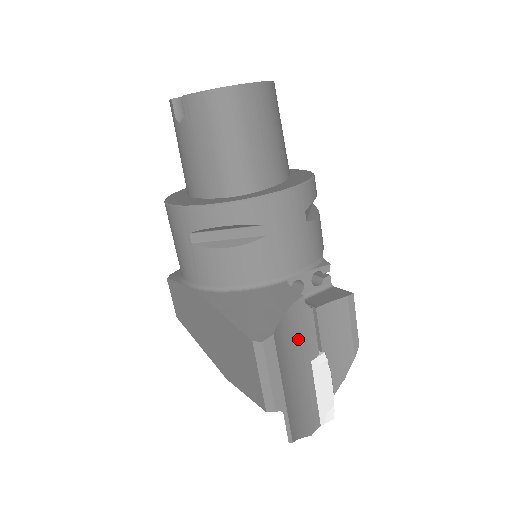
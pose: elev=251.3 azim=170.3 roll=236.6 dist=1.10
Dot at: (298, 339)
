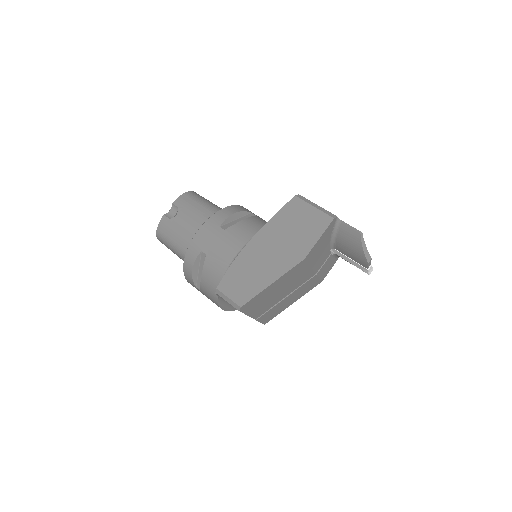
Dot at: occluded
